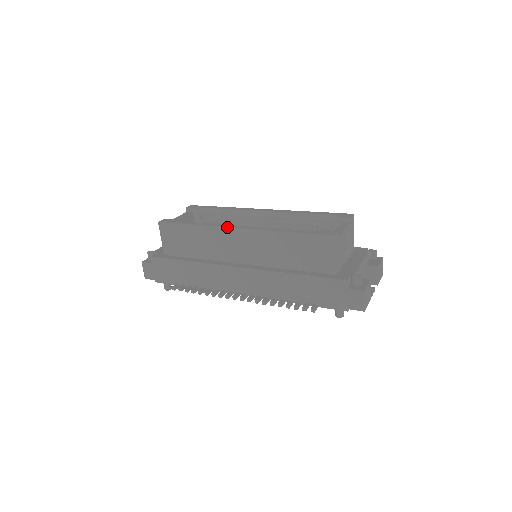
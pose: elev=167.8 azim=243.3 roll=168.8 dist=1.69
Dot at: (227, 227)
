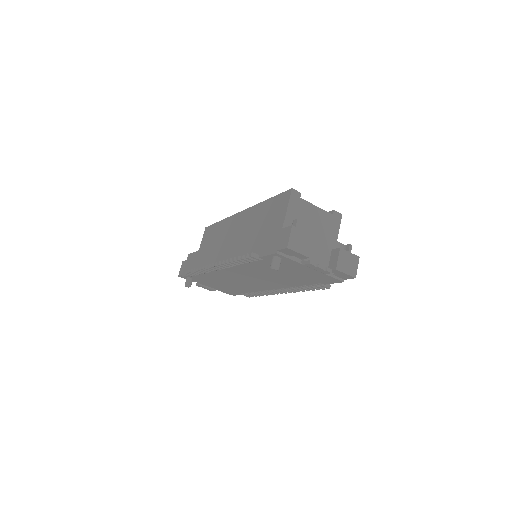
Dot at: (236, 213)
